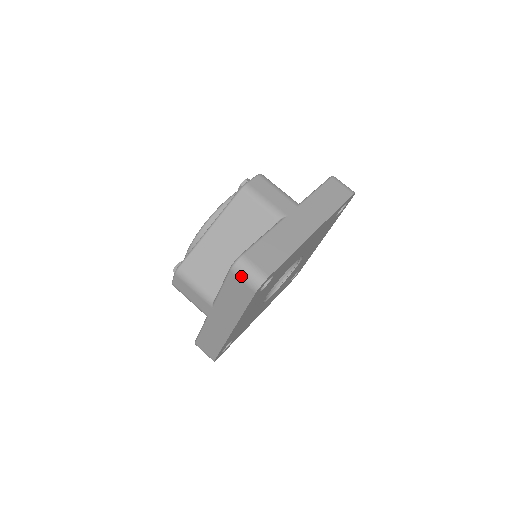
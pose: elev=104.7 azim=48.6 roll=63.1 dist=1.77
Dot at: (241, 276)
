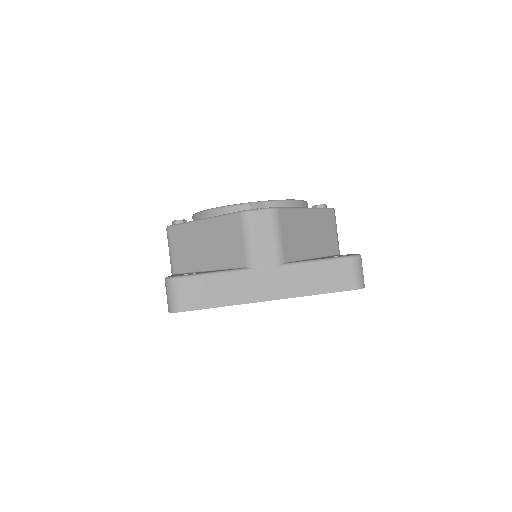
Dot at: (166, 292)
